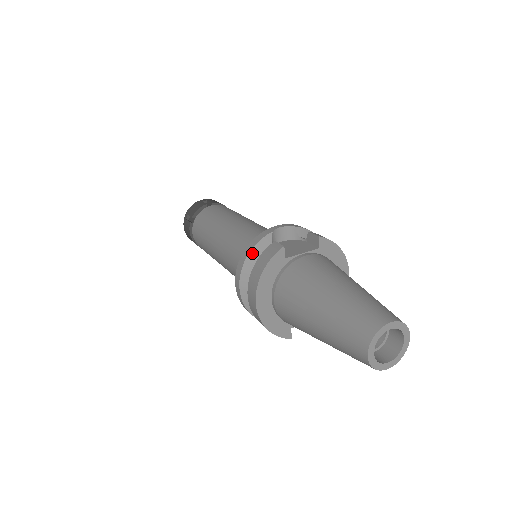
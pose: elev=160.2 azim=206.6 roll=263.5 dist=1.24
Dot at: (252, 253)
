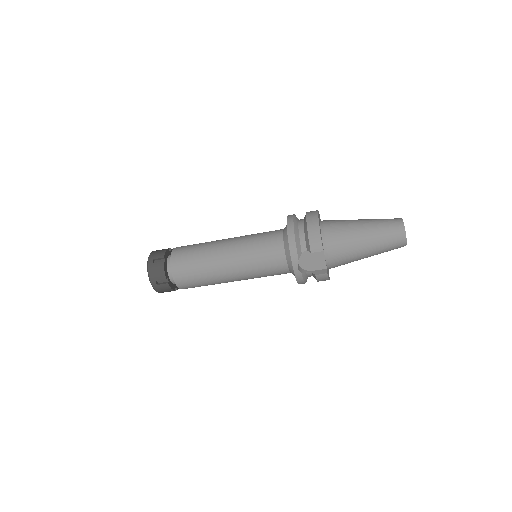
Dot at: occluded
